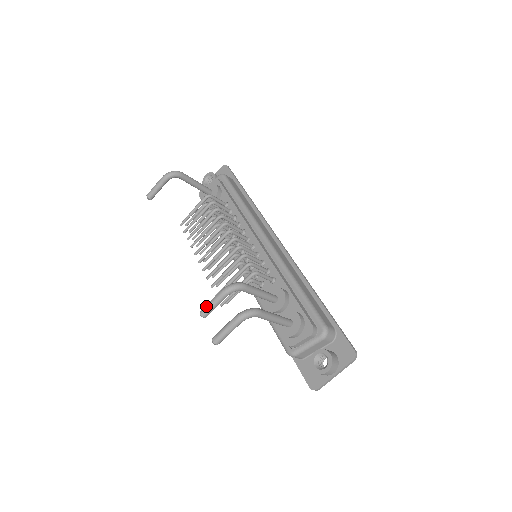
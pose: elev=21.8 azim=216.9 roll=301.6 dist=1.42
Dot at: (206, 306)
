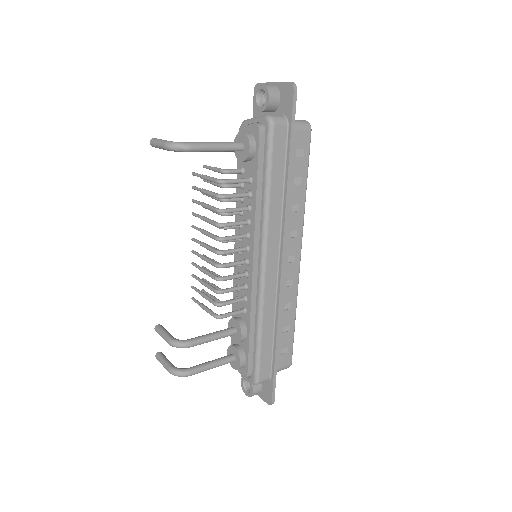
Dot at: (158, 332)
